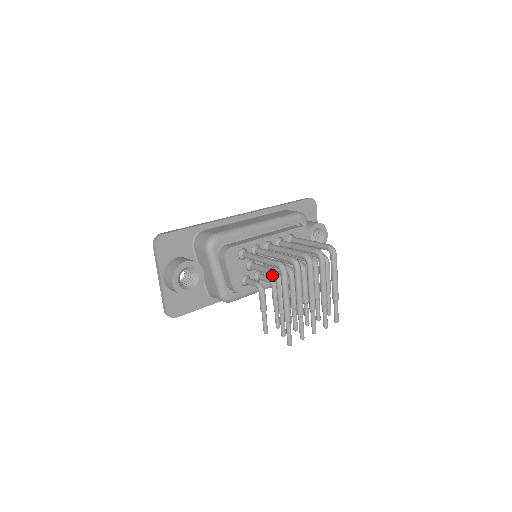
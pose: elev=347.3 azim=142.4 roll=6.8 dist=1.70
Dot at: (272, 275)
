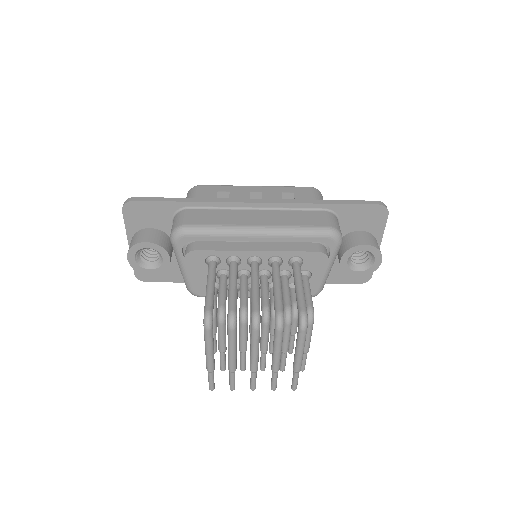
Dot at: (219, 310)
